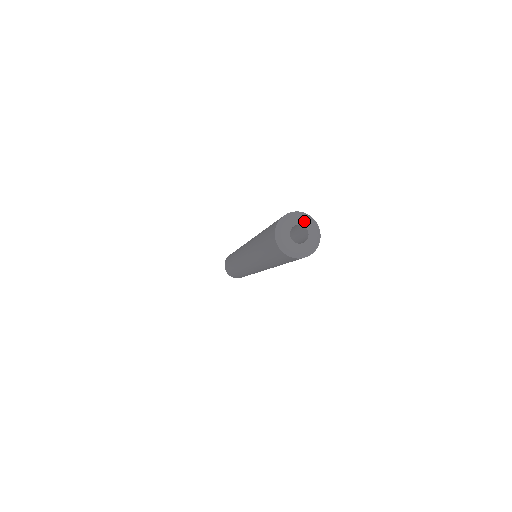
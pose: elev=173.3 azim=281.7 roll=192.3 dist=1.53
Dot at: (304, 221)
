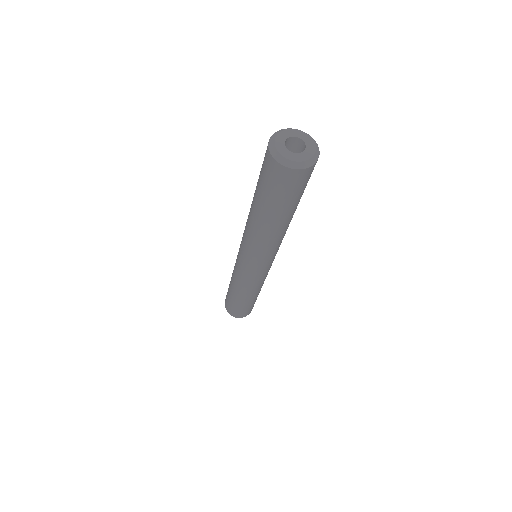
Dot at: (297, 133)
